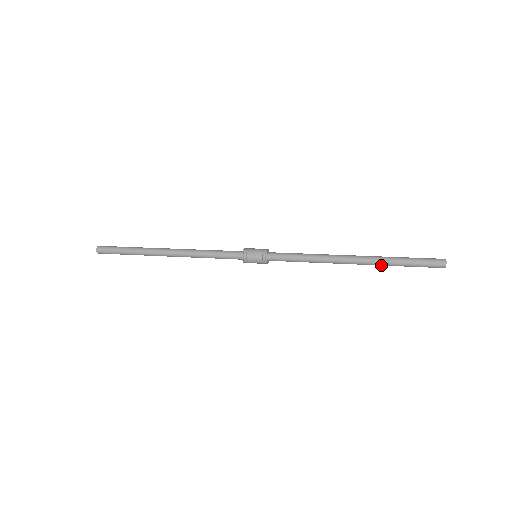
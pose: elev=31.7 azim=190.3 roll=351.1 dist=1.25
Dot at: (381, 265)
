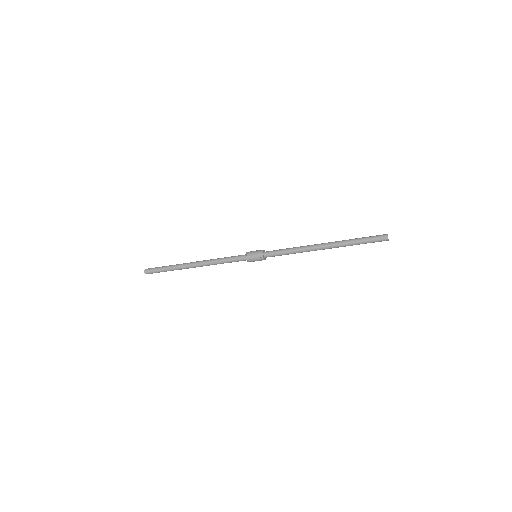
Dot at: (343, 246)
